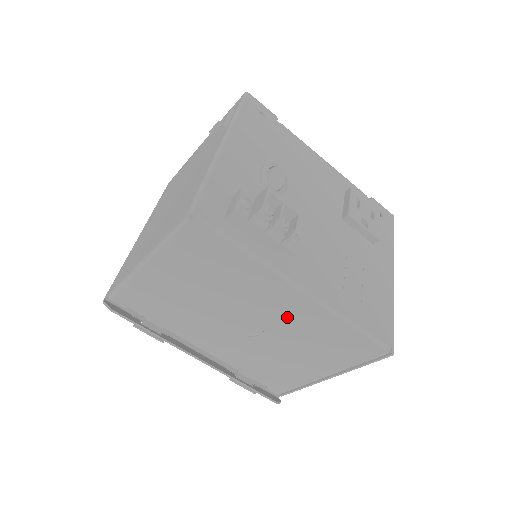
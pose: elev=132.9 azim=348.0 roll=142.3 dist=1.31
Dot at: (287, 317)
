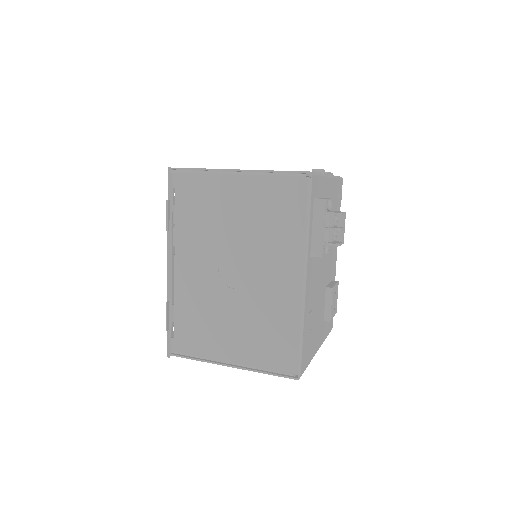
Dot at: (270, 291)
